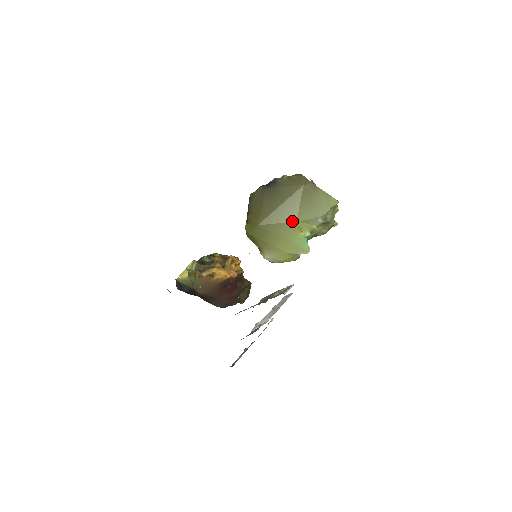
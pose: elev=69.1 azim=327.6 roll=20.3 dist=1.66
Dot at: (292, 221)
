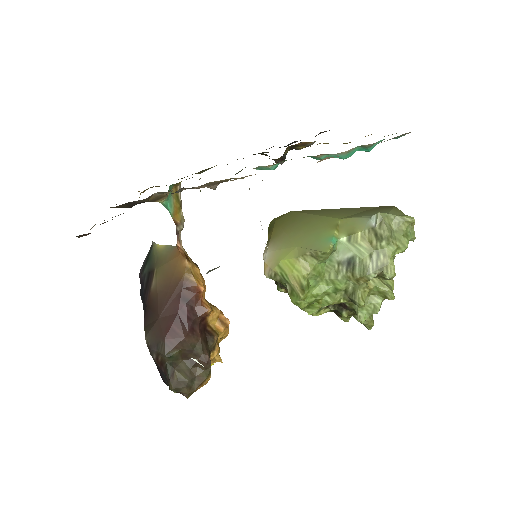
Dot at: (335, 217)
